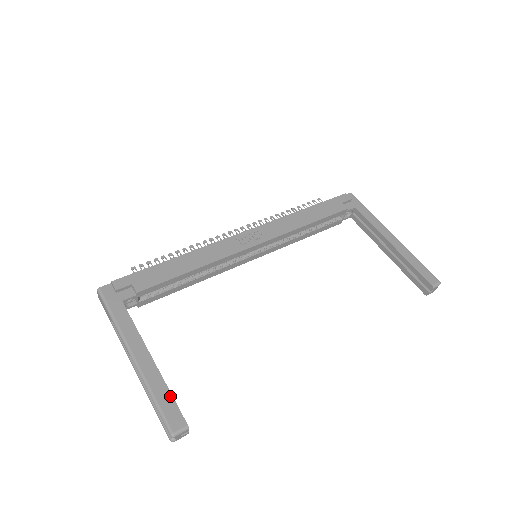
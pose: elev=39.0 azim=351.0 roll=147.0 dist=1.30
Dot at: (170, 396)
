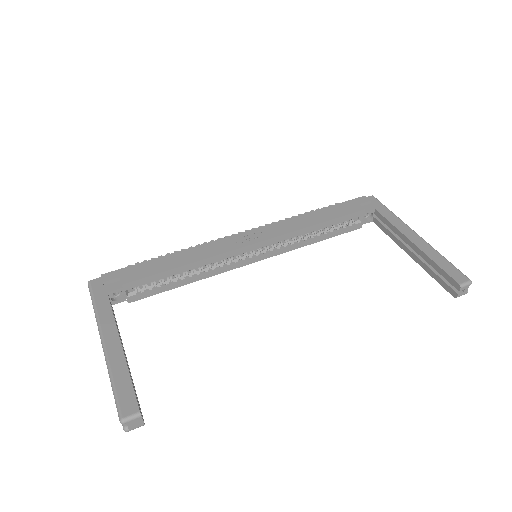
Dot at: (129, 382)
